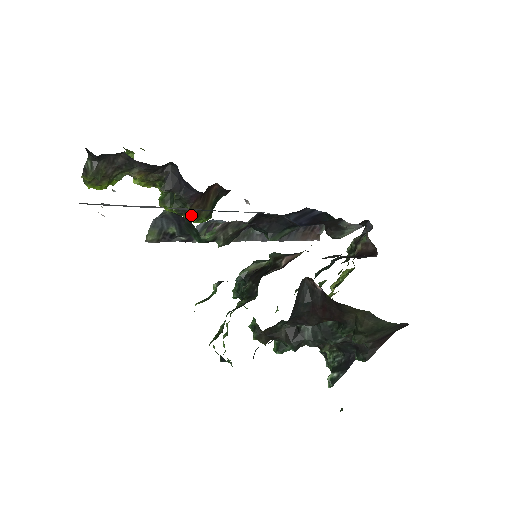
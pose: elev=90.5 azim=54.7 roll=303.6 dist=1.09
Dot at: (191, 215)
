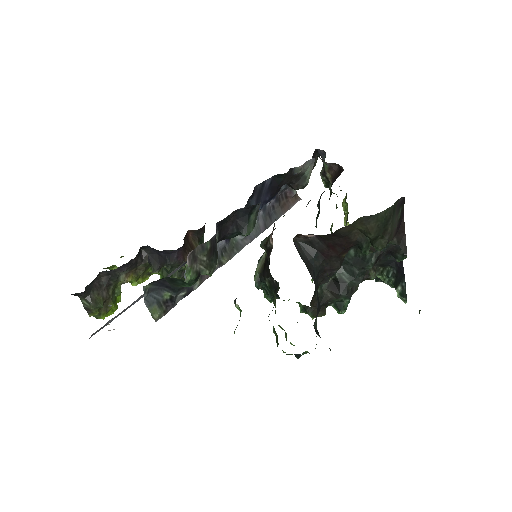
Dot at: occluded
